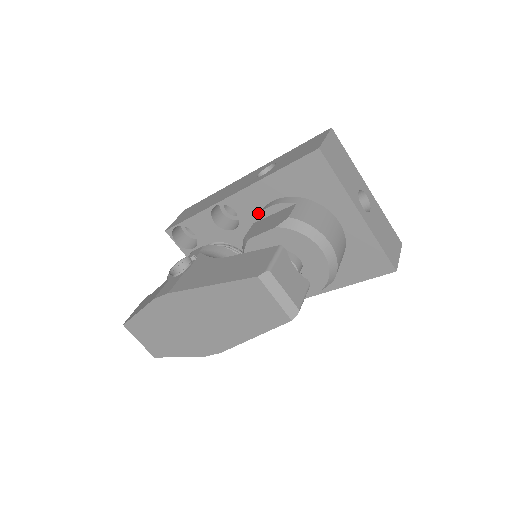
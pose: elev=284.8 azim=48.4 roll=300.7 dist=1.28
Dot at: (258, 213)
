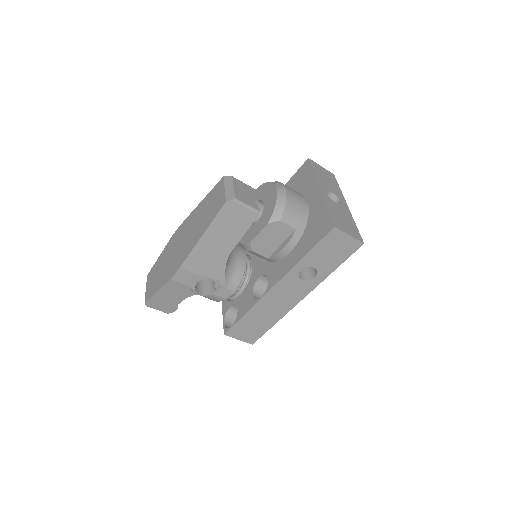
Dot at: occluded
